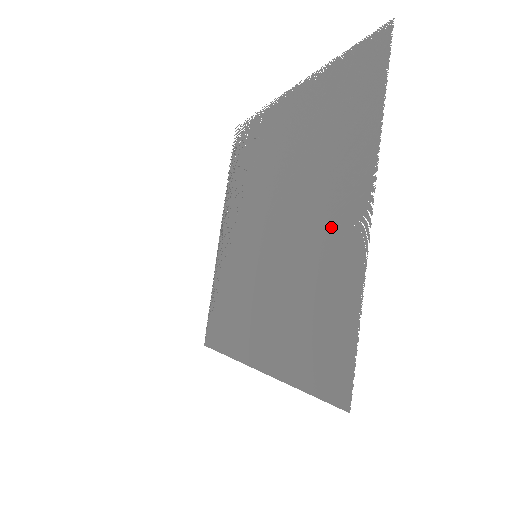
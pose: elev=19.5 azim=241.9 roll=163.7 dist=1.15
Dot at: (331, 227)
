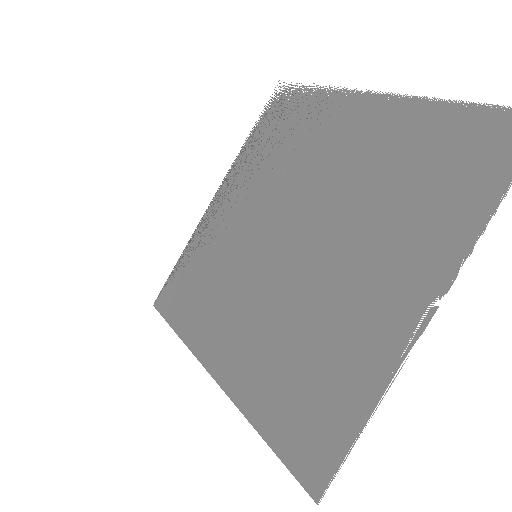
Dot at: (369, 296)
